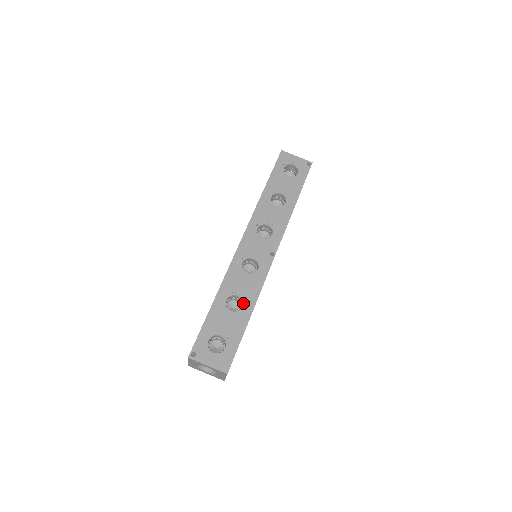
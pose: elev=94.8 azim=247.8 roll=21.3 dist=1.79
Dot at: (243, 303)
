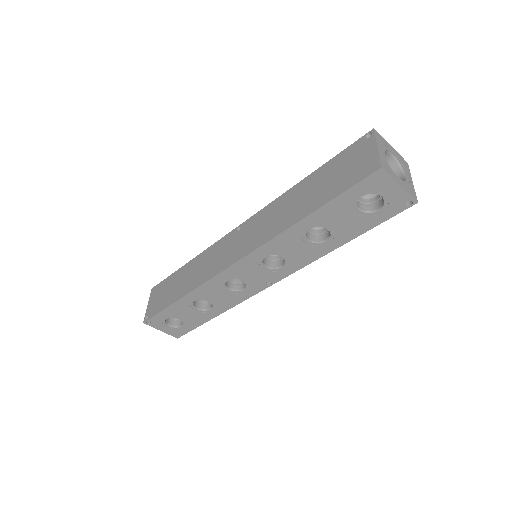
Dot at: (212, 308)
